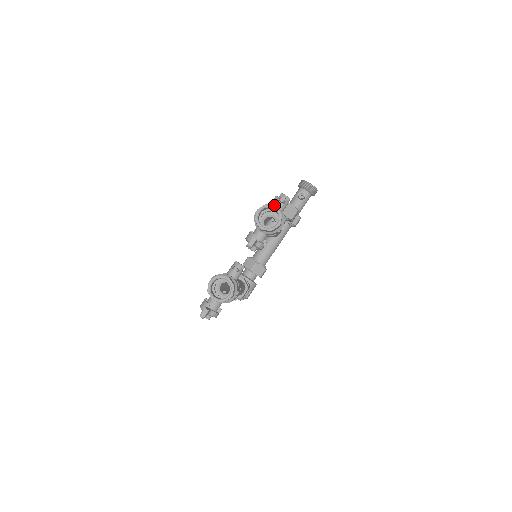
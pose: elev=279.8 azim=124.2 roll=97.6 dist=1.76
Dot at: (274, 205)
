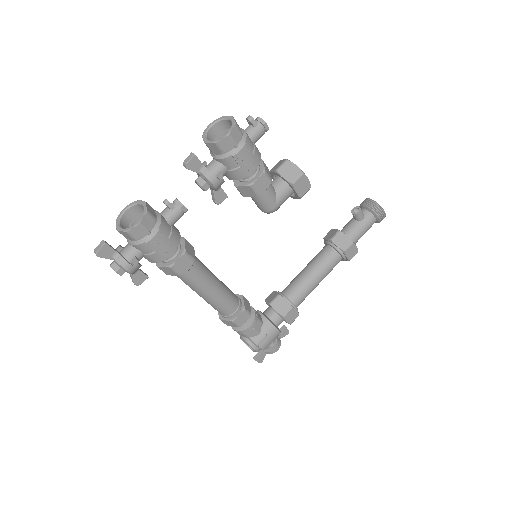
Dot at: occluded
